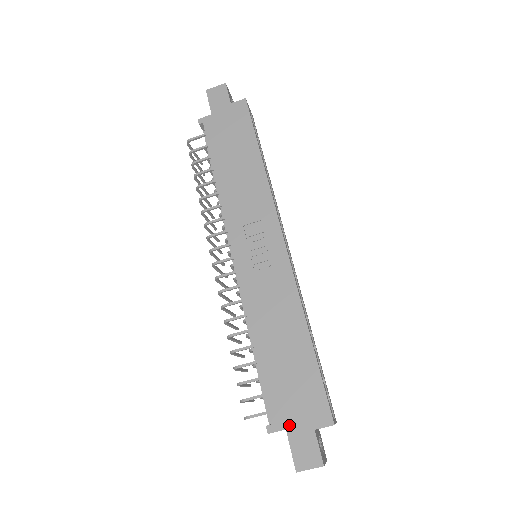
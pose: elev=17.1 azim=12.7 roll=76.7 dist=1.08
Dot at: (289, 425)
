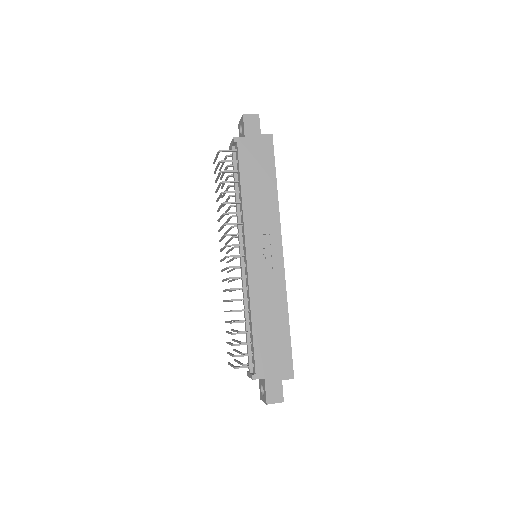
Dot at: (267, 376)
